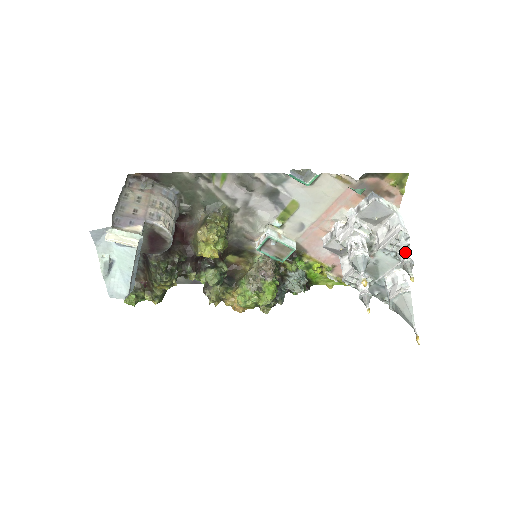
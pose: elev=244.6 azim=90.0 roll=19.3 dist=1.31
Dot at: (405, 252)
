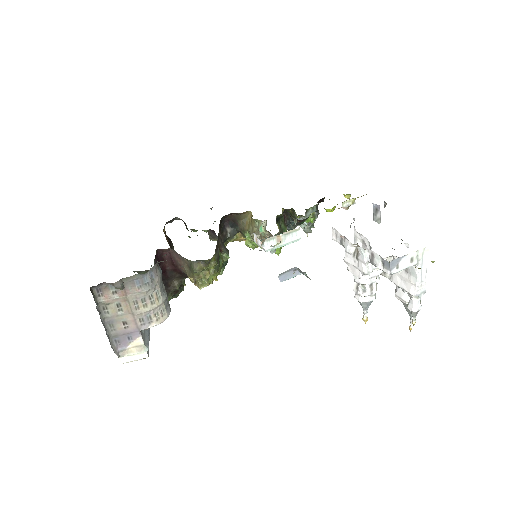
Dot at: (416, 299)
